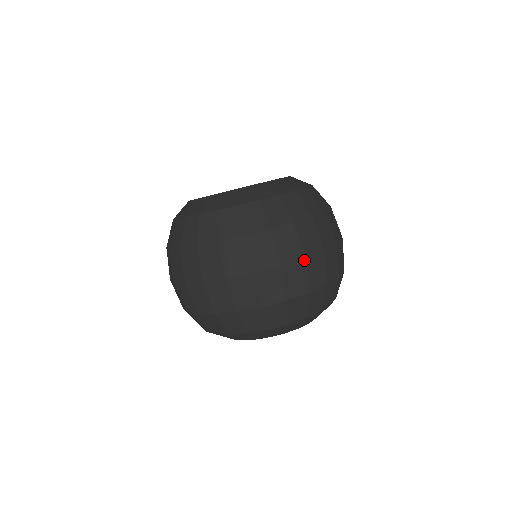
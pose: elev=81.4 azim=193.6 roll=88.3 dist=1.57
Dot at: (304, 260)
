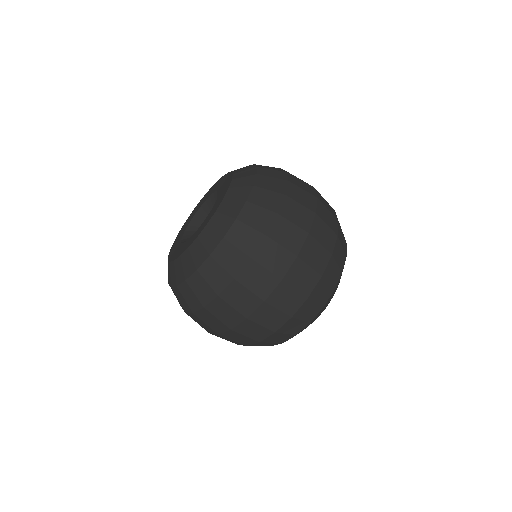
Dot at: (298, 258)
